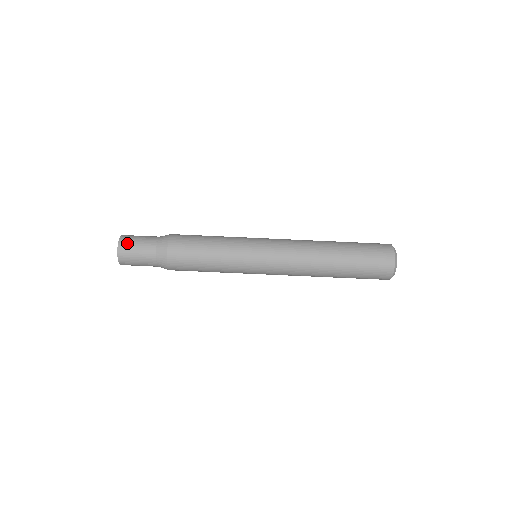
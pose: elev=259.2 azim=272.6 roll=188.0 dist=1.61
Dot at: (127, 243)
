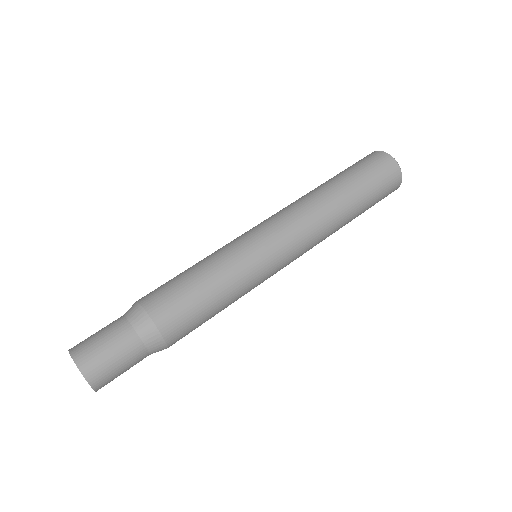
Dot at: (88, 353)
